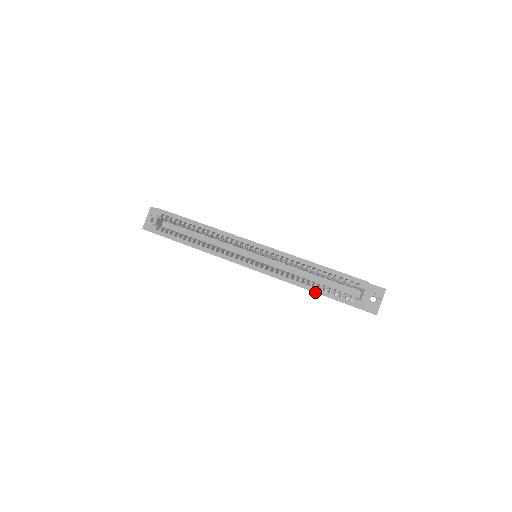
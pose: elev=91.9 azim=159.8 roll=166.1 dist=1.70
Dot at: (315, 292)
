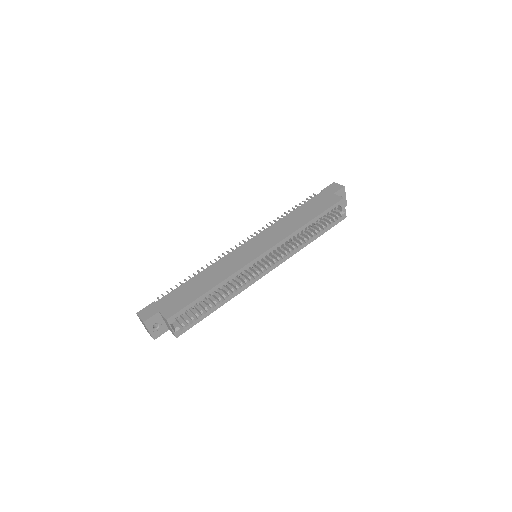
Dot at: occluded
